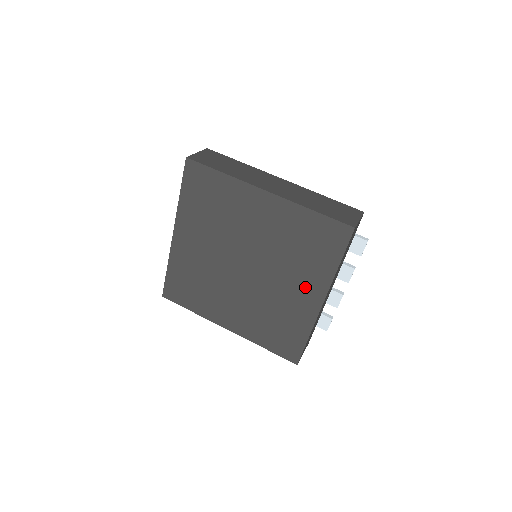
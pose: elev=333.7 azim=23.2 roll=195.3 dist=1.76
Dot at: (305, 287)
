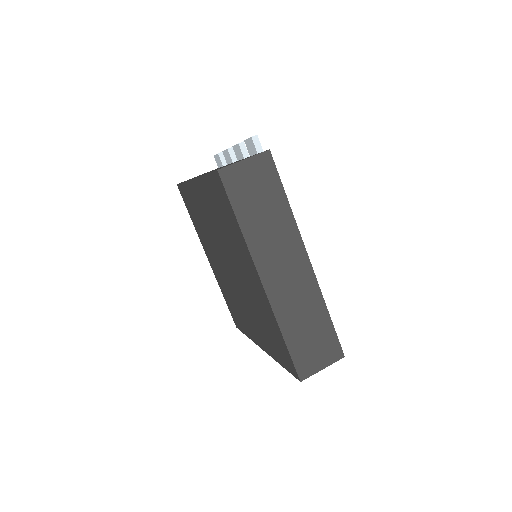
Dot at: (257, 332)
